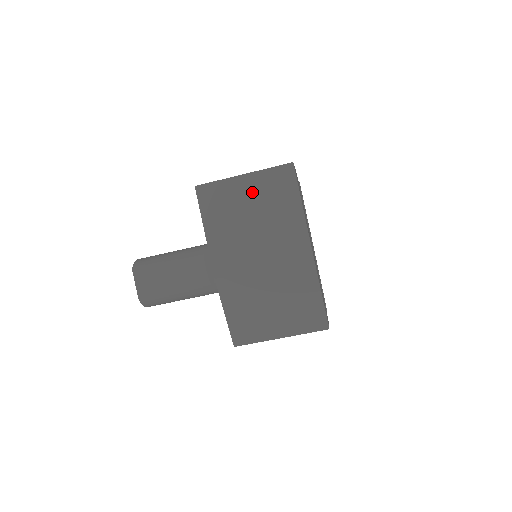
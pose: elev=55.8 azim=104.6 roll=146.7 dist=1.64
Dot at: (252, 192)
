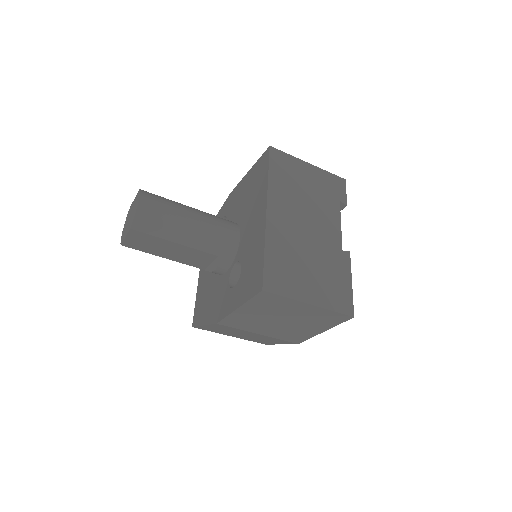
Dot at: (303, 313)
